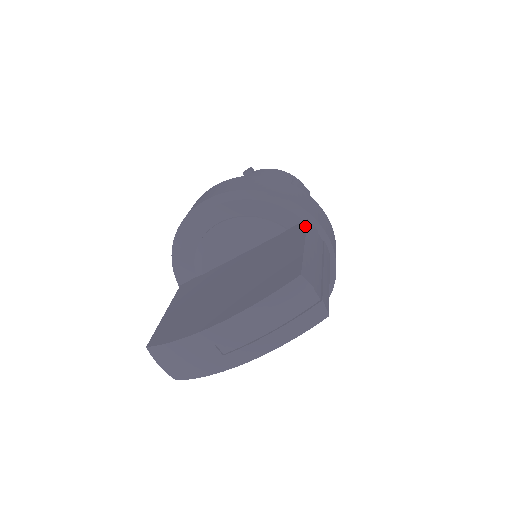
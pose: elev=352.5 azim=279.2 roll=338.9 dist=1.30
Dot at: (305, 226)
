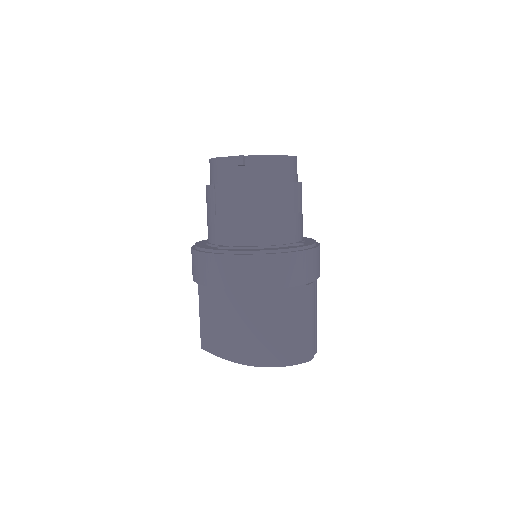
Dot at: (308, 296)
